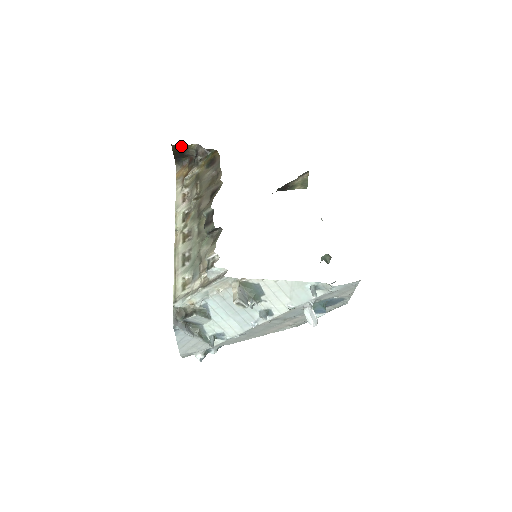
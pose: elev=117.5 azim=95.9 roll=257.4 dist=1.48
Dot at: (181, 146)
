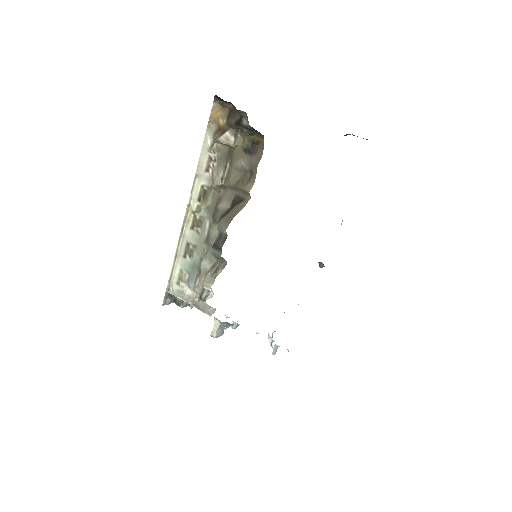
Dot at: occluded
